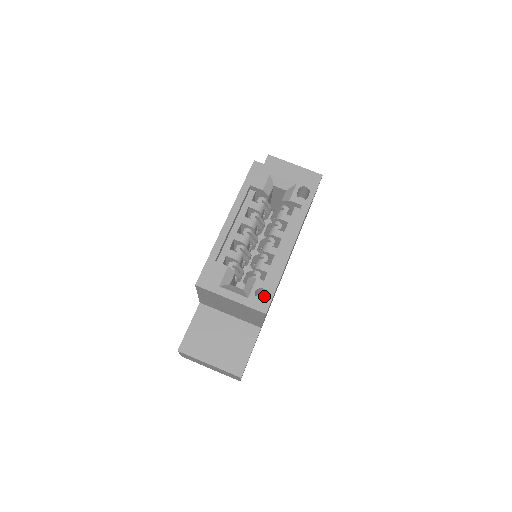
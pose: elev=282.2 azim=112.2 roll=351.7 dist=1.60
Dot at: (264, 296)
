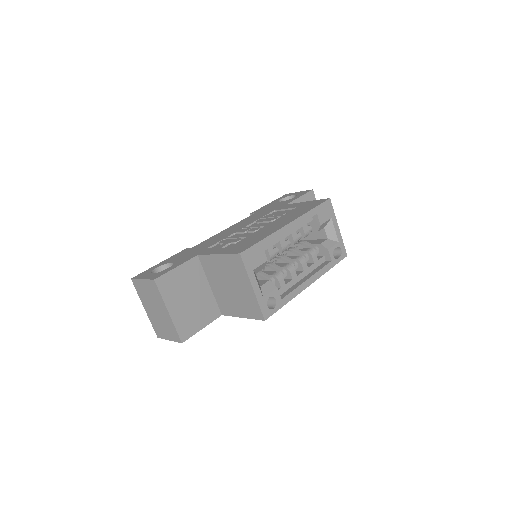
Dot at: occluded
